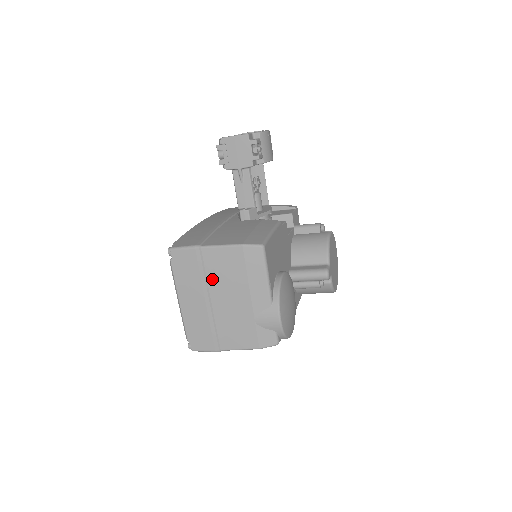
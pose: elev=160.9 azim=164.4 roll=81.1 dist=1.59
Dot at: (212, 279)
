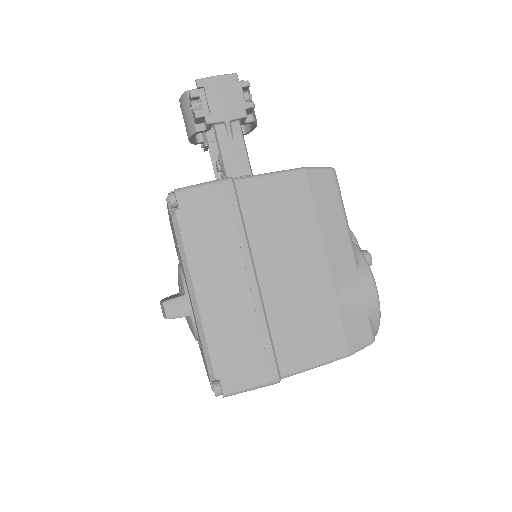
Dot at: (257, 236)
